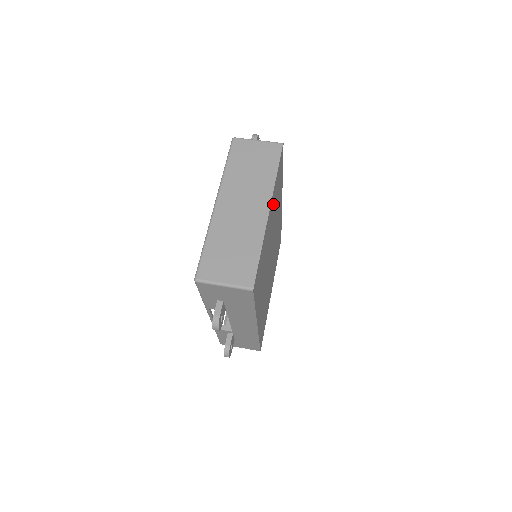
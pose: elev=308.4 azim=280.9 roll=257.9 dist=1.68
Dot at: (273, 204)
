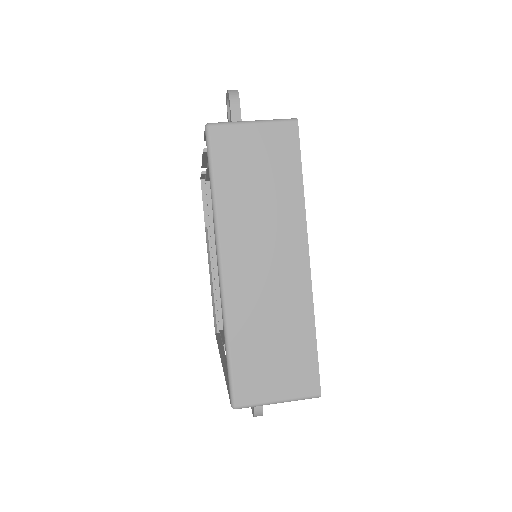
Dot at: occluded
